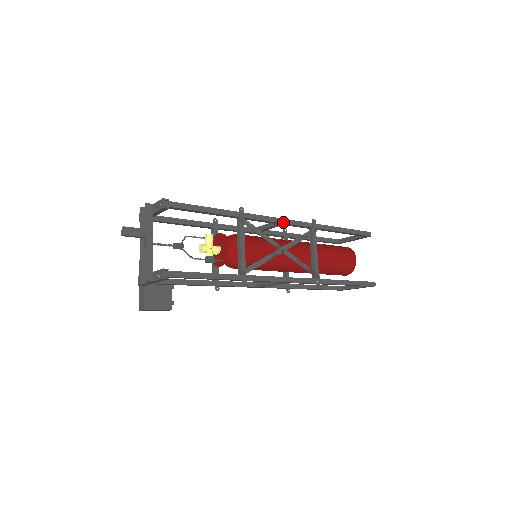
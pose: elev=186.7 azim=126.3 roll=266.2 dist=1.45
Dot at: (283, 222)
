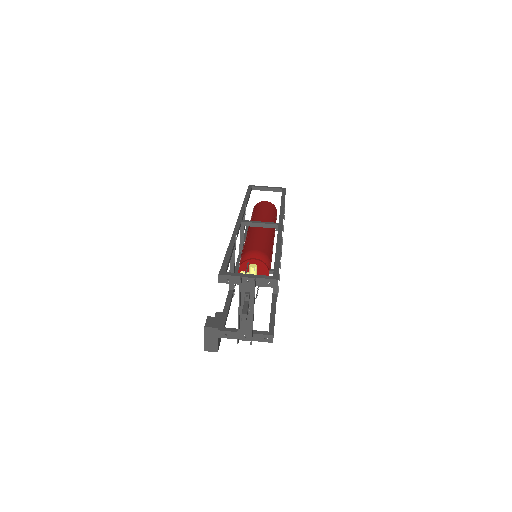
Dot at: occluded
